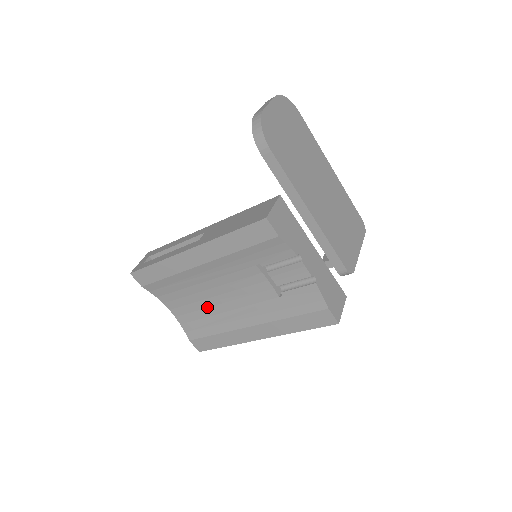
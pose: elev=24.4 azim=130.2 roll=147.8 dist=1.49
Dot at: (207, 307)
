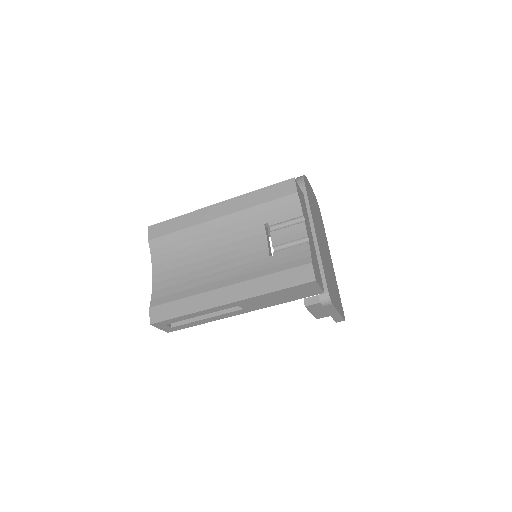
Dot at: (193, 271)
